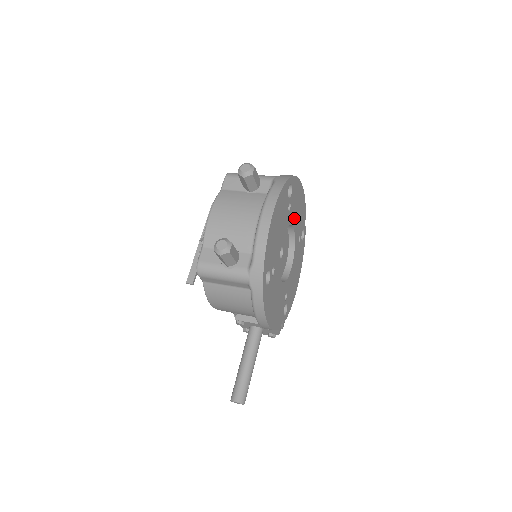
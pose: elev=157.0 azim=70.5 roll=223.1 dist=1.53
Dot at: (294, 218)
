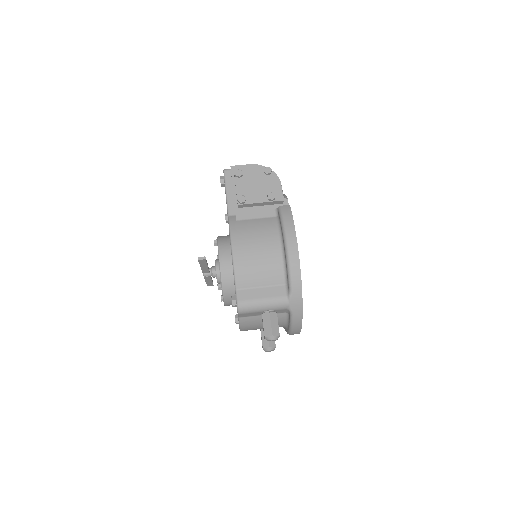
Dot at: occluded
